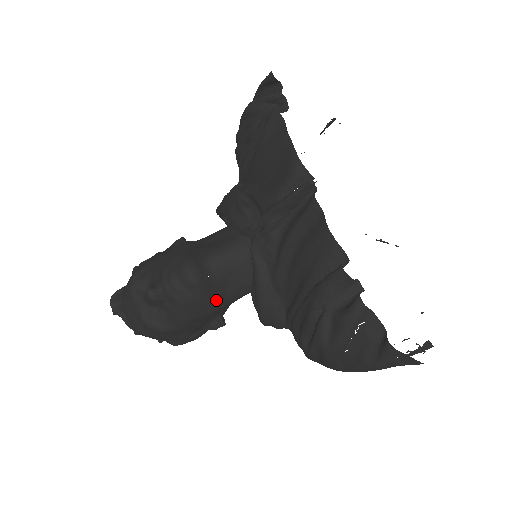
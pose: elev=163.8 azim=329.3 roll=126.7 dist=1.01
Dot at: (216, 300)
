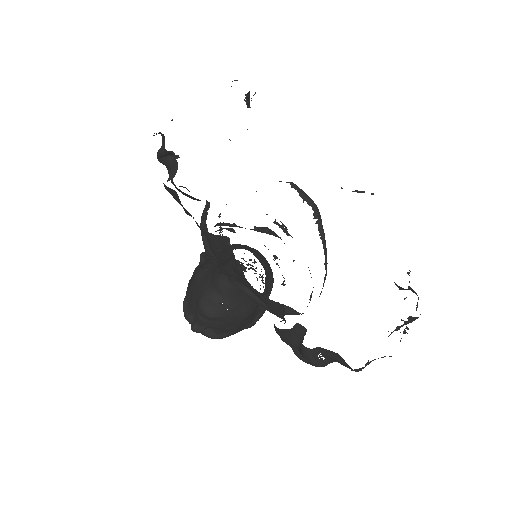
Dot at: (243, 310)
